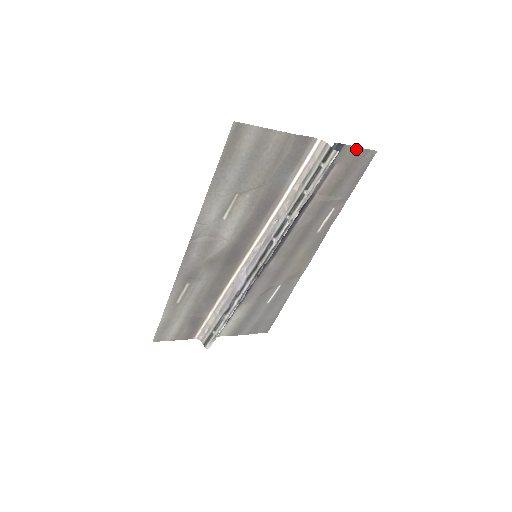
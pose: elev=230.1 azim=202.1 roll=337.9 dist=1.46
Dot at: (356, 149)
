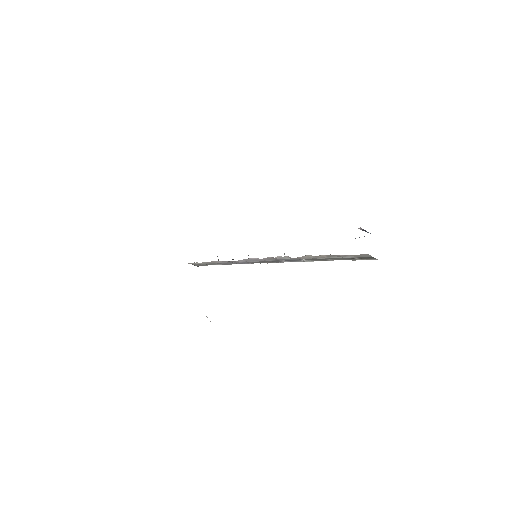
Dot at: occluded
